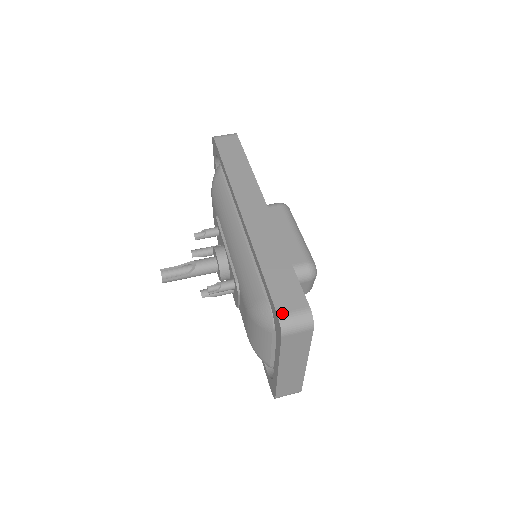
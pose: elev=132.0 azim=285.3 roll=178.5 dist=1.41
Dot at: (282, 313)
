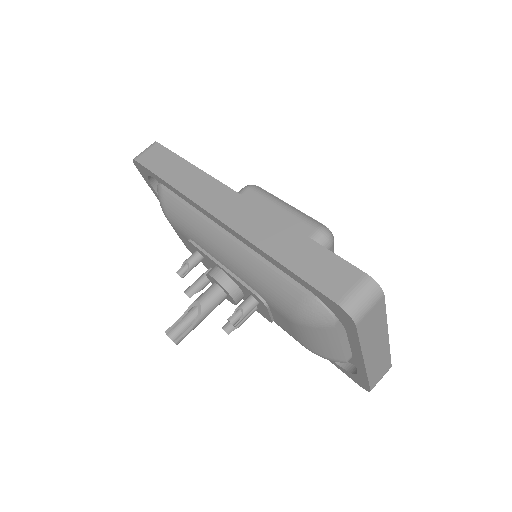
Dot at: (341, 299)
